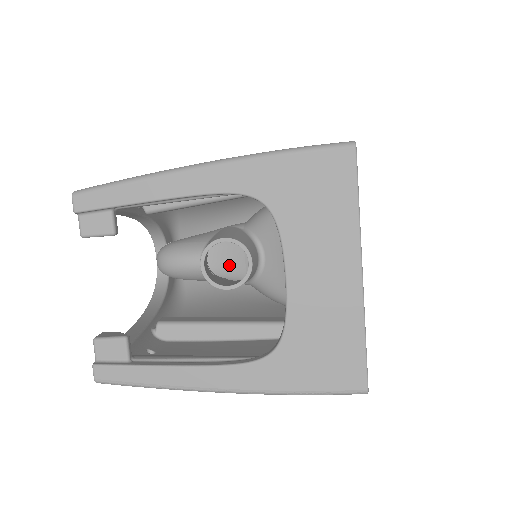
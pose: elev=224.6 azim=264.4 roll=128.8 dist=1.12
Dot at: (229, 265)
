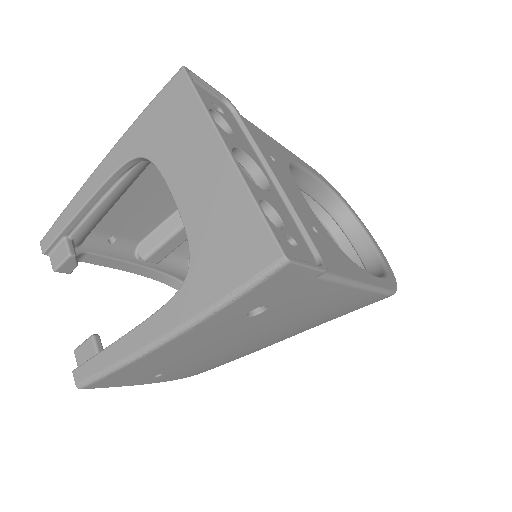
Dot at: occluded
